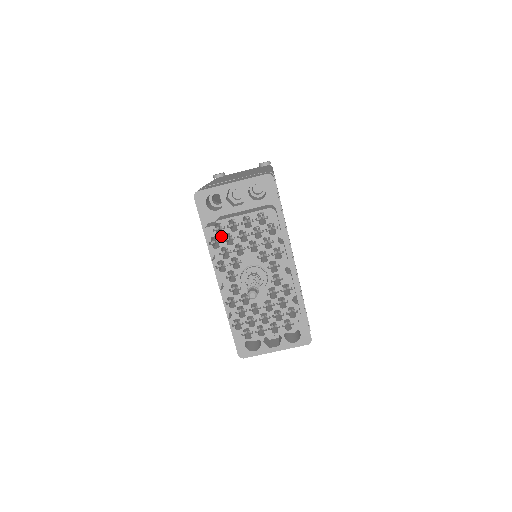
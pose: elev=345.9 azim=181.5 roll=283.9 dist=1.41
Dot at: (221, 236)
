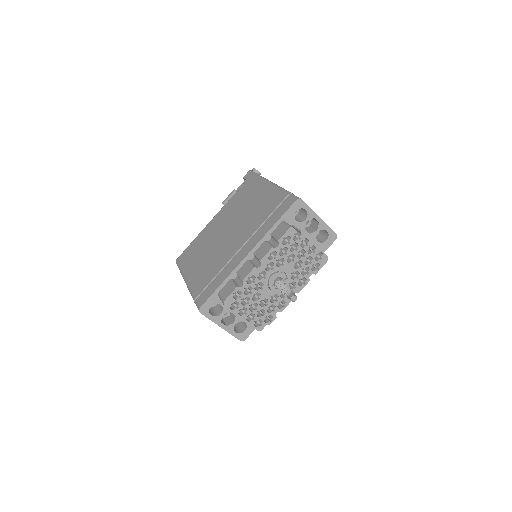
Dot at: (293, 241)
